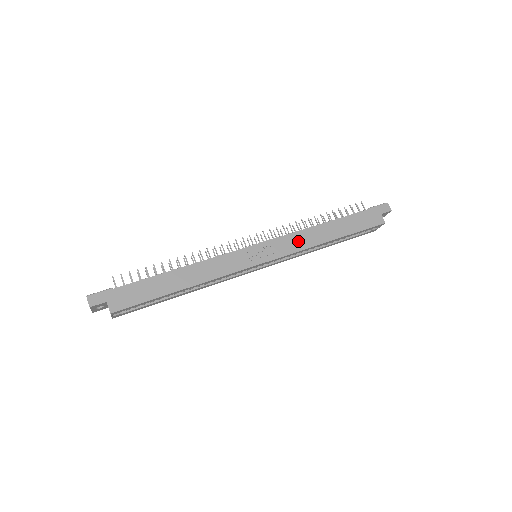
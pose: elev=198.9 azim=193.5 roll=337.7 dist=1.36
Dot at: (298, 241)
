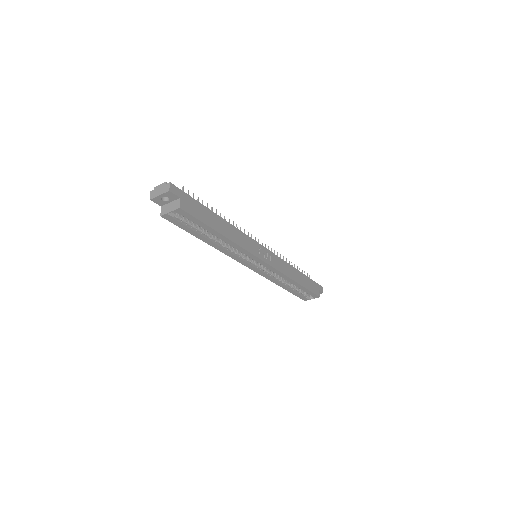
Dot at: (283, 266)
